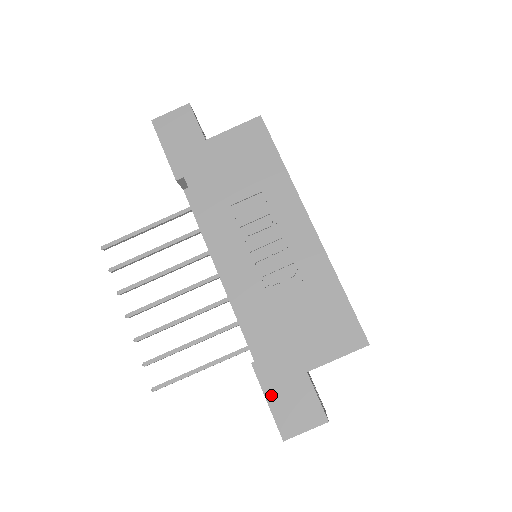
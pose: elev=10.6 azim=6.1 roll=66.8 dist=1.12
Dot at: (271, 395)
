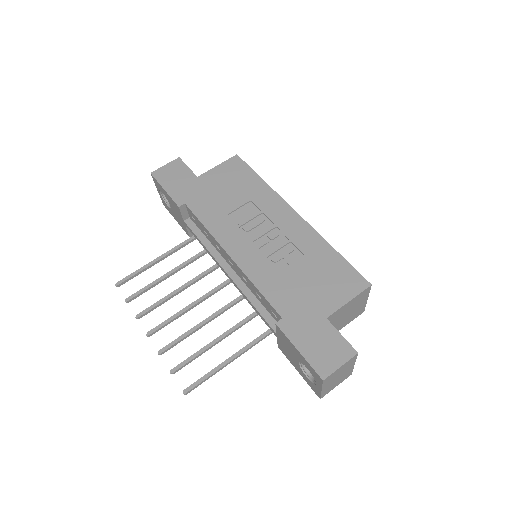
Dot at: (300, 344)
